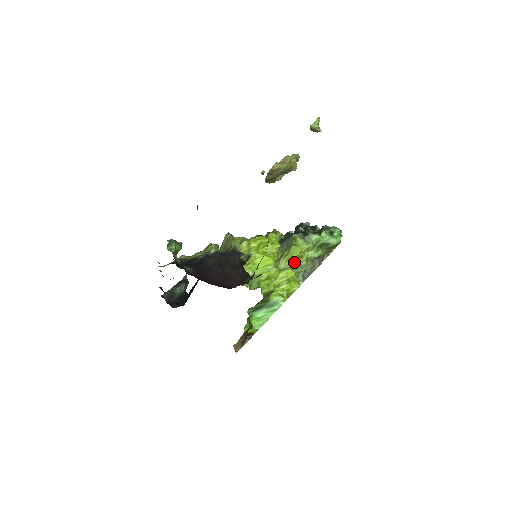
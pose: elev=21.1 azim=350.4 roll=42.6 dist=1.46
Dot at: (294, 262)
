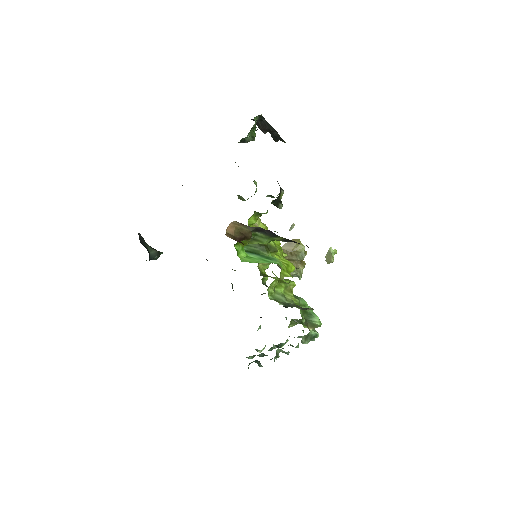
Dot at: (285, 285)
